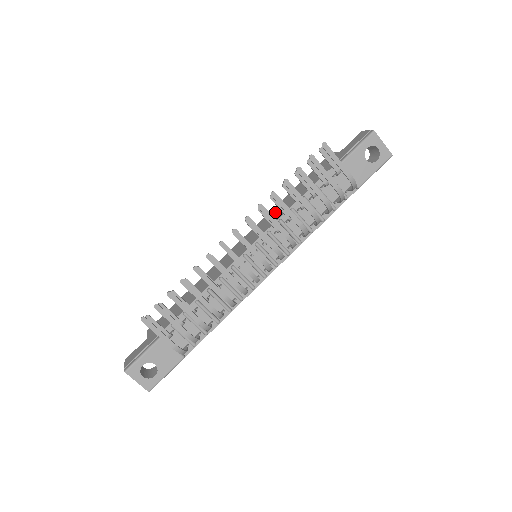
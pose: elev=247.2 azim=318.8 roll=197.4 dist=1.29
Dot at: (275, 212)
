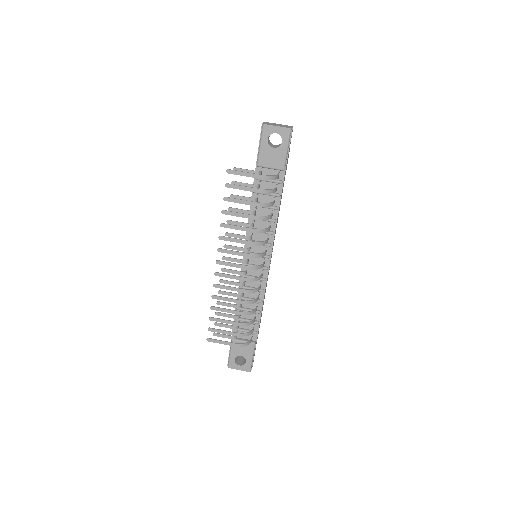
Dot at: occluded
